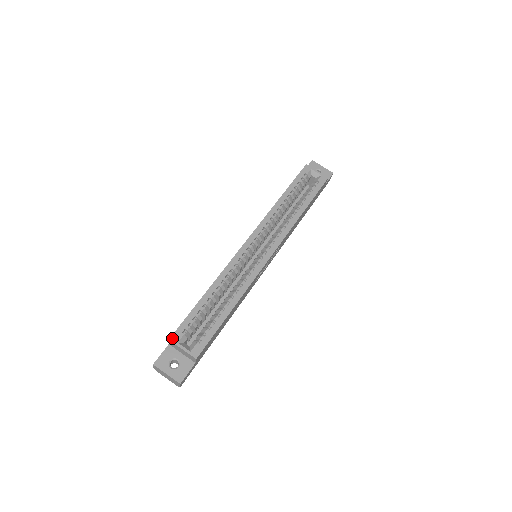
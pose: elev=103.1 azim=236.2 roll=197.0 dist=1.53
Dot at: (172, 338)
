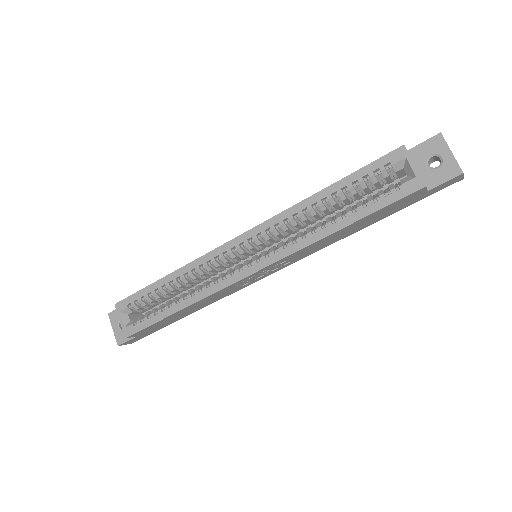
Dot at: (117, 305)
